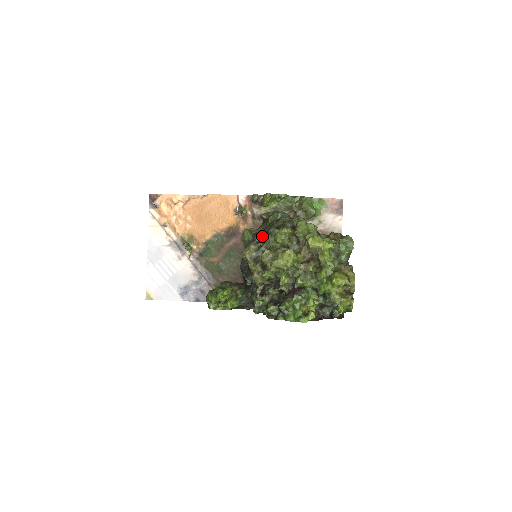
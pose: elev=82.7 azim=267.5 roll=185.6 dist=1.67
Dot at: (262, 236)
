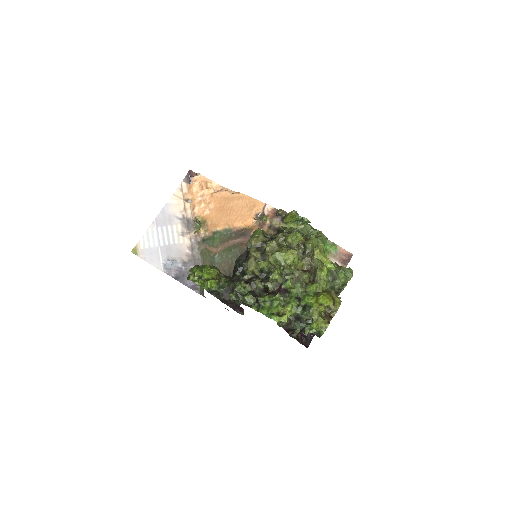
Dot at: (273, 235)
